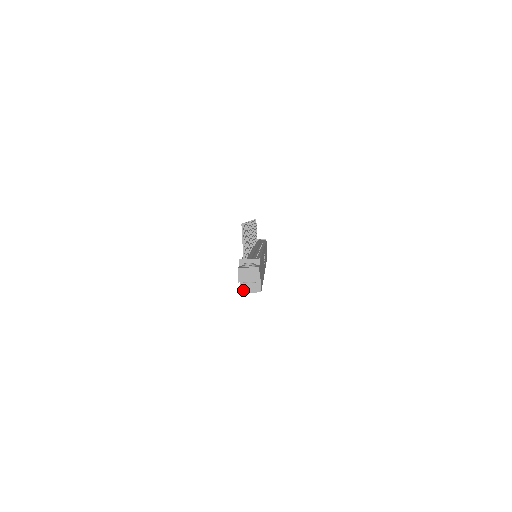
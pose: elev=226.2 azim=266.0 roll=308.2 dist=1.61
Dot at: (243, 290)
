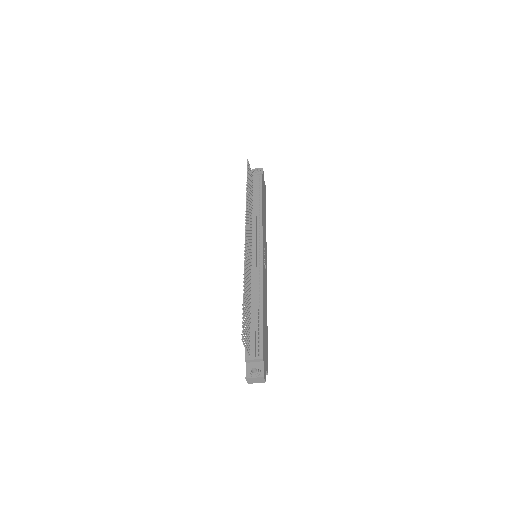
Dot at: occluded
